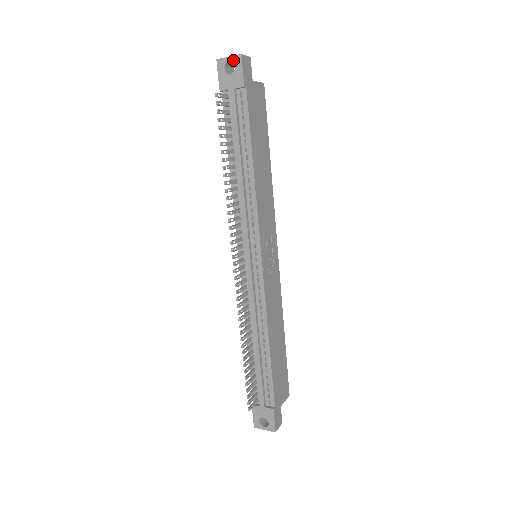
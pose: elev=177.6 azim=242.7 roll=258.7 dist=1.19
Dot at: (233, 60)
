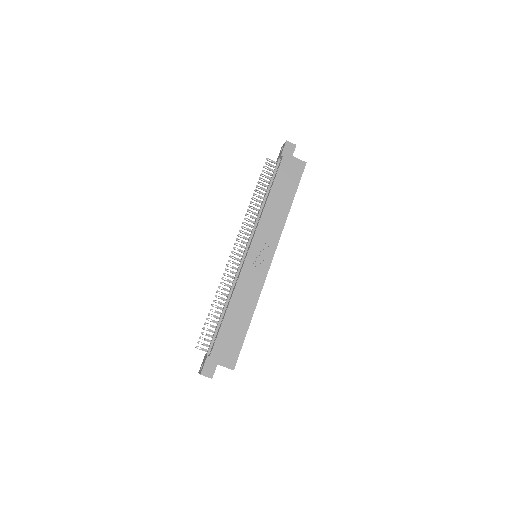
Dot at: occluded
